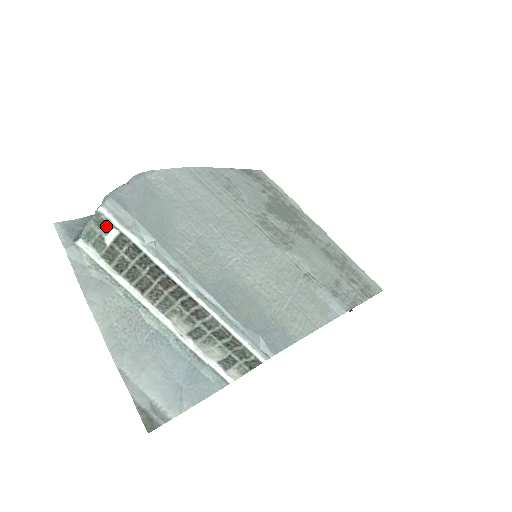
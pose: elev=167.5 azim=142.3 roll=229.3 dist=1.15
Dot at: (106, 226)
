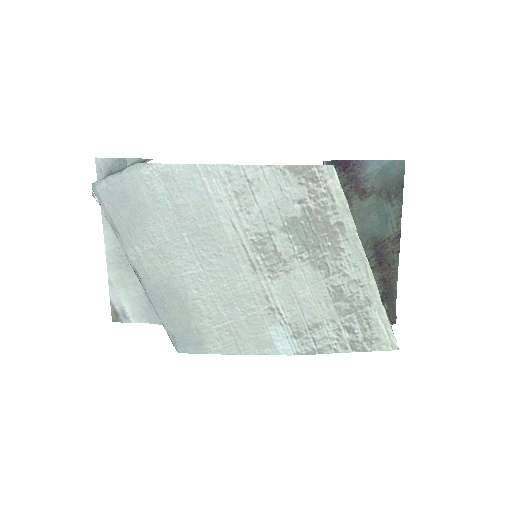
Dot at: occluded
